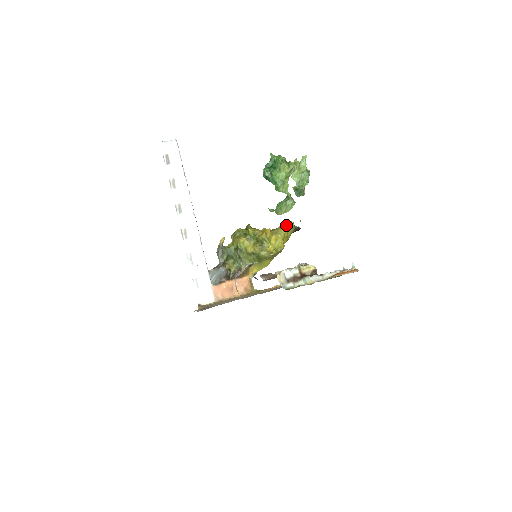
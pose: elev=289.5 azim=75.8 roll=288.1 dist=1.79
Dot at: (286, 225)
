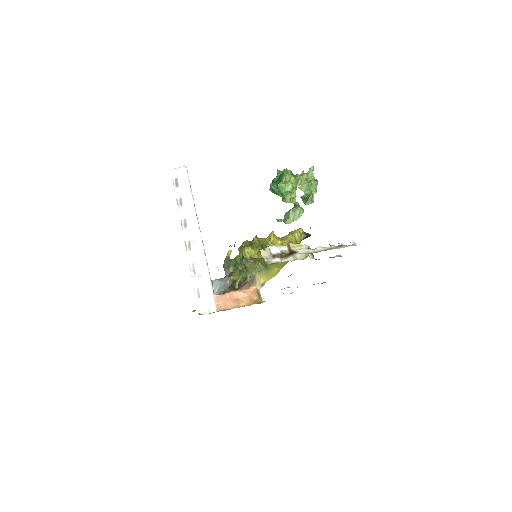
Dot at: (294, 231)
